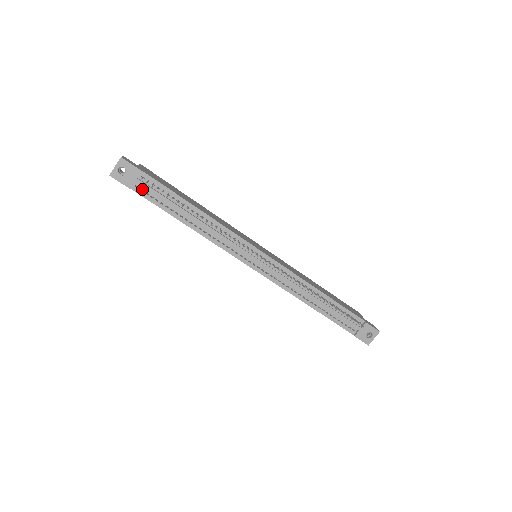
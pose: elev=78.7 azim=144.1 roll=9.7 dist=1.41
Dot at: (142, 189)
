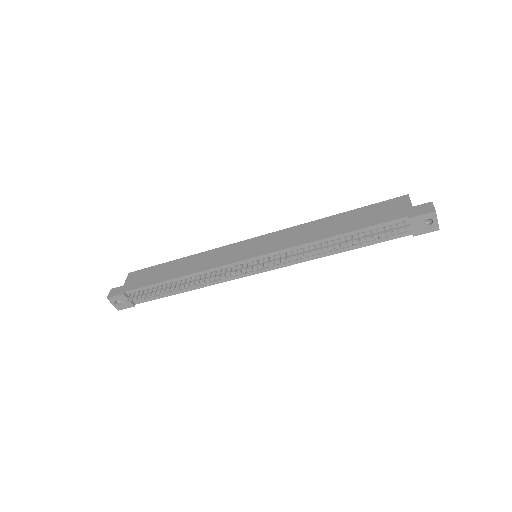
Dot at: (140, 299)
